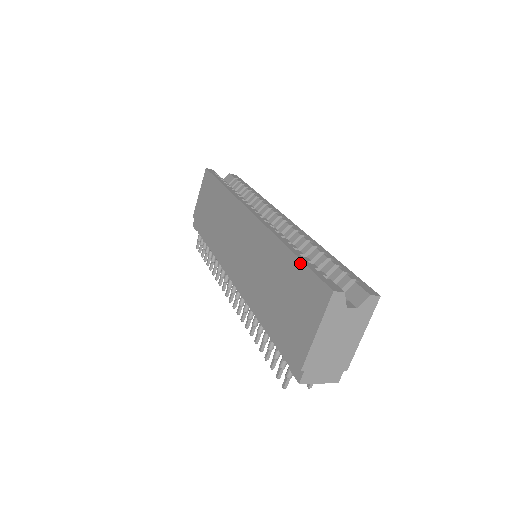
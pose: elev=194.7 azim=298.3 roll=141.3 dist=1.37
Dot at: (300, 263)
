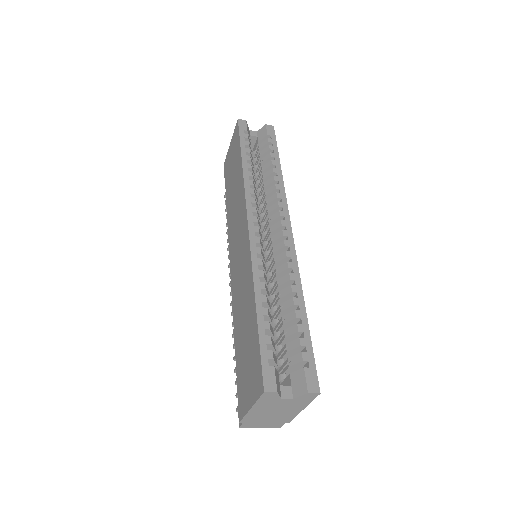
Dot at: (257, 332)
